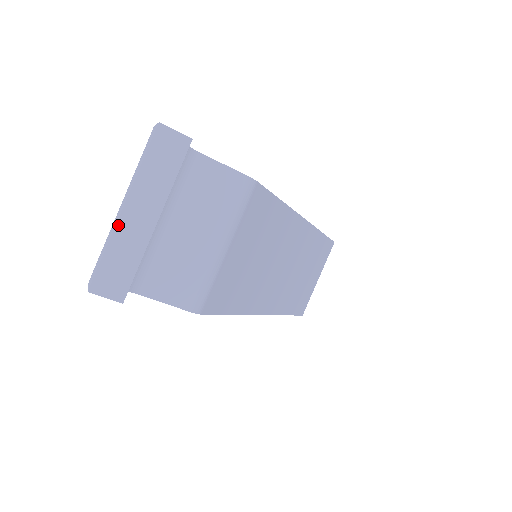
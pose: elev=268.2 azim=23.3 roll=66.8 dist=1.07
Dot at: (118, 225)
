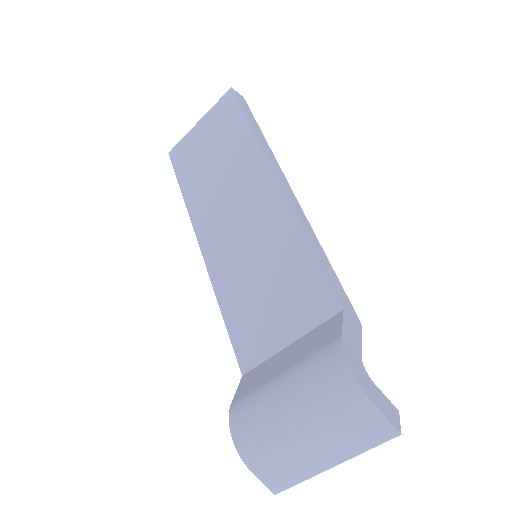
Dot at: (321, 471)
